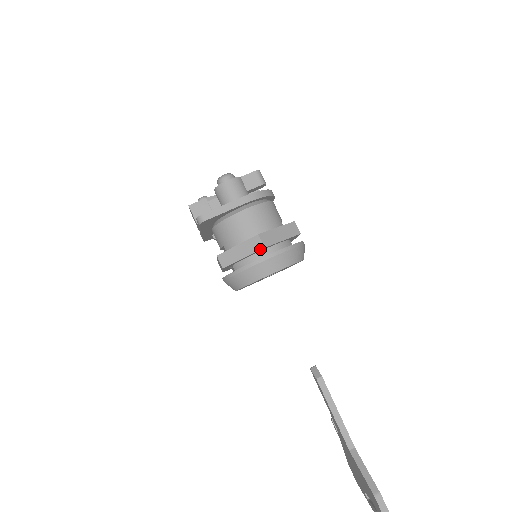
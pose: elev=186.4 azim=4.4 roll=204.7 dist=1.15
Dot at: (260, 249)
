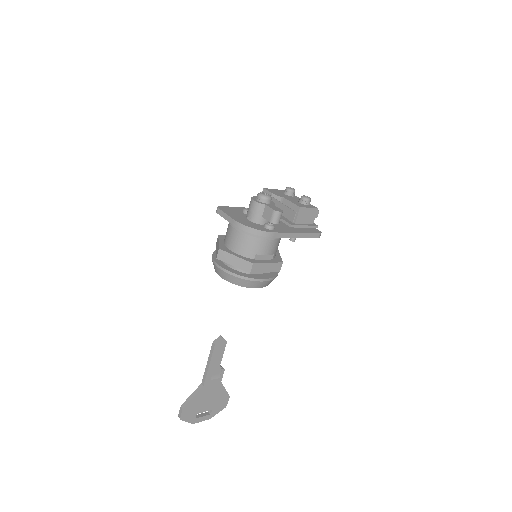
Dot at: (216, 256)
